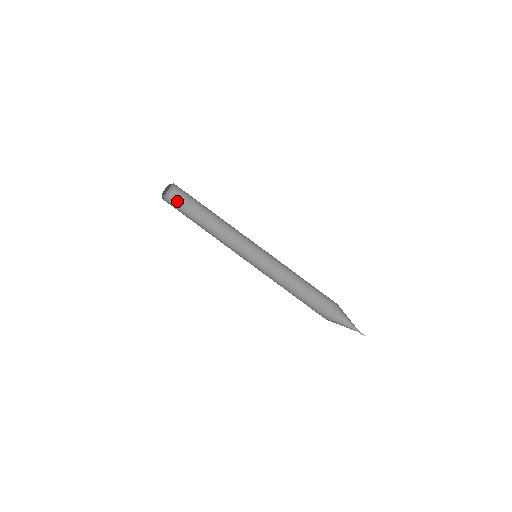
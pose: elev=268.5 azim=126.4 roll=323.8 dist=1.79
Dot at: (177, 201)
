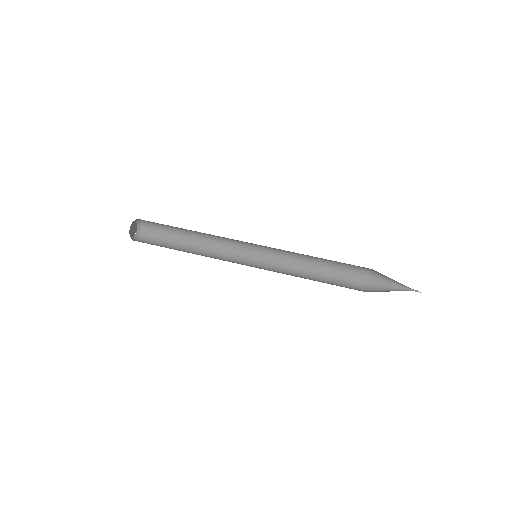
Dot at: (149, 240)
